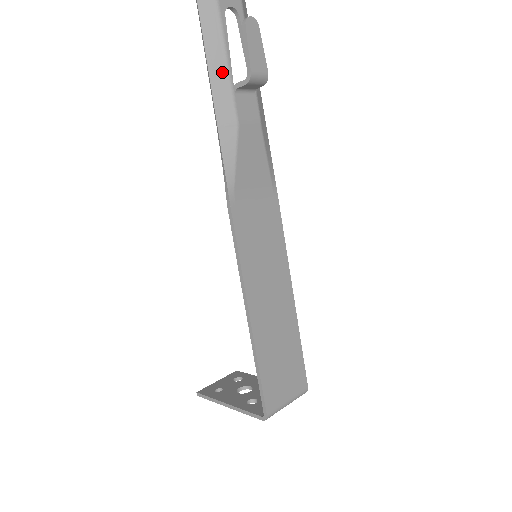
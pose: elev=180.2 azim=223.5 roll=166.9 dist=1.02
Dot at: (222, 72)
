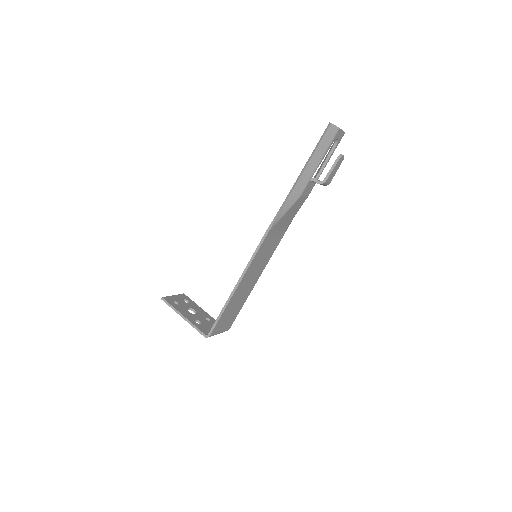
Dot at: (312, 169)
